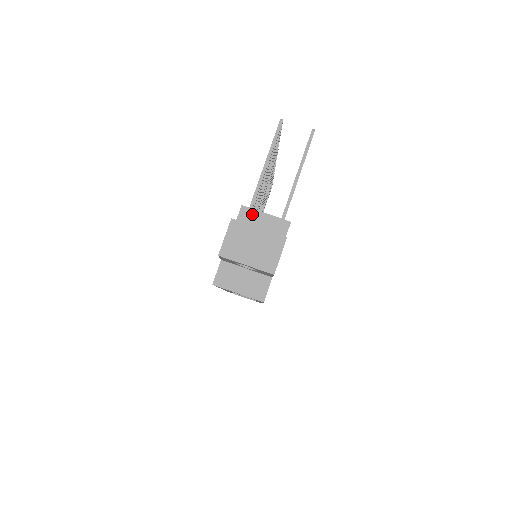
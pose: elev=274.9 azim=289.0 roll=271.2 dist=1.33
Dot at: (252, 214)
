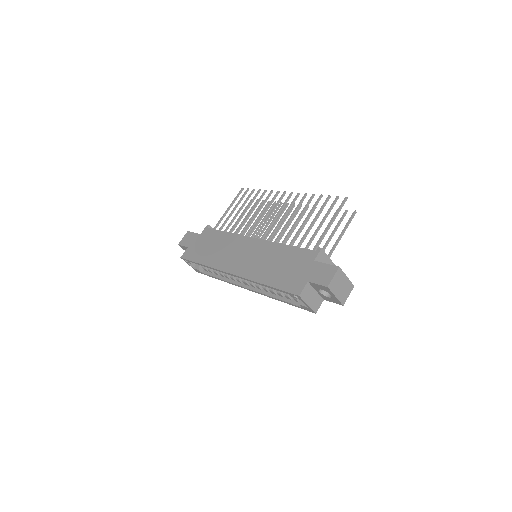
Dot at: (324, 256)
